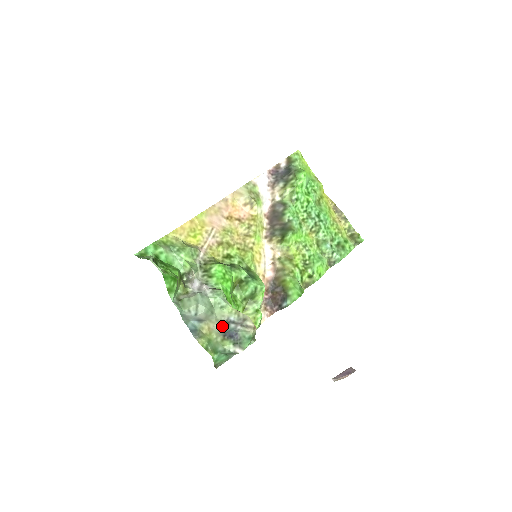
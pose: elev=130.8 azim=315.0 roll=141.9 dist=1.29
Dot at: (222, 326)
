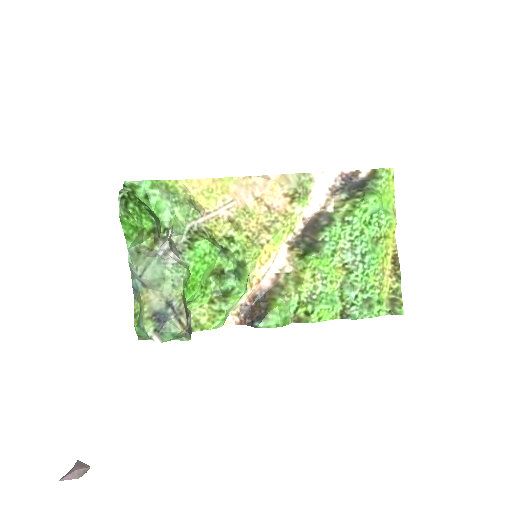
Dot at: (162, 304)
